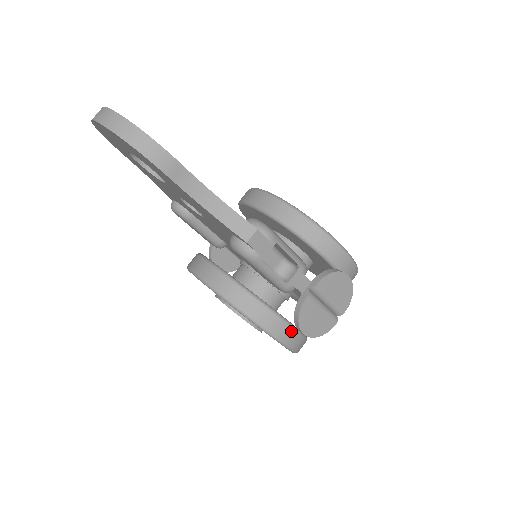
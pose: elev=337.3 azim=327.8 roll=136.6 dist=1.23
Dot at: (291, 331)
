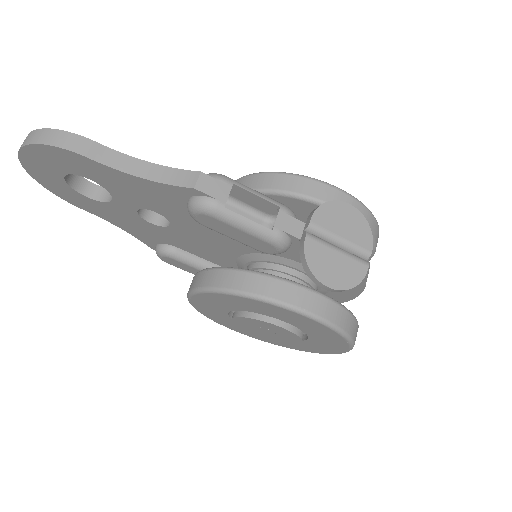
Dot at: (316, 297)
